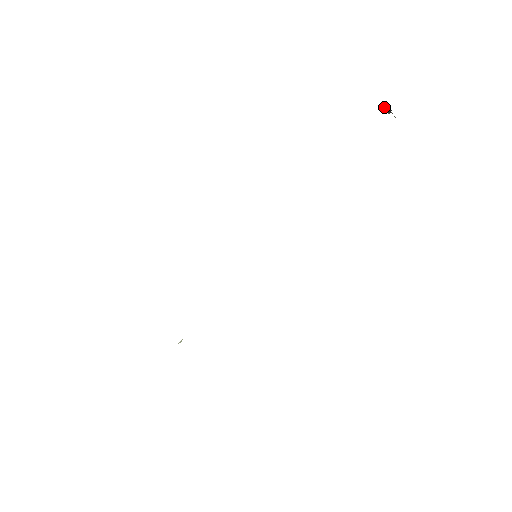
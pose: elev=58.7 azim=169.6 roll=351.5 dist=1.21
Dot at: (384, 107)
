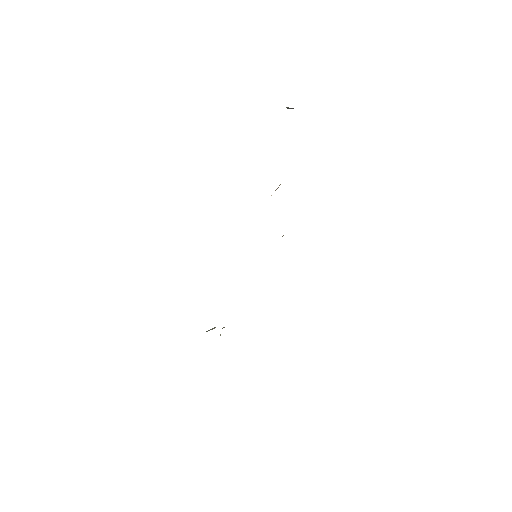
Dot at: occluded
